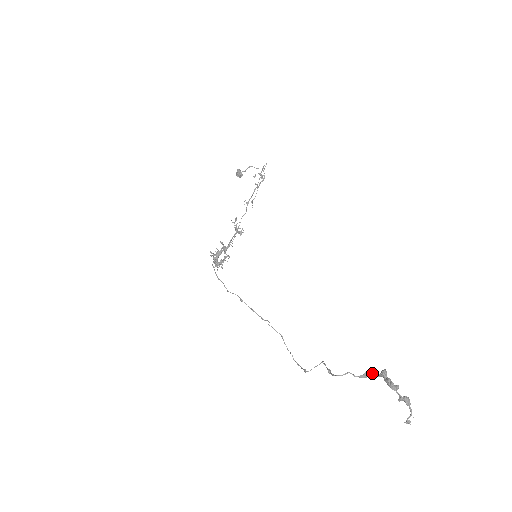
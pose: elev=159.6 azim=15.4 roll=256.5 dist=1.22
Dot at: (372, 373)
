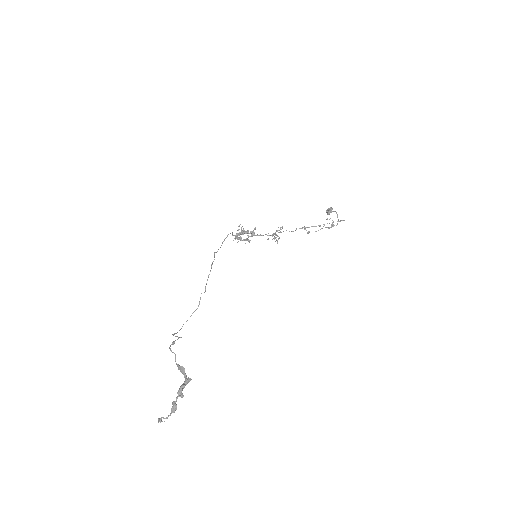
Dot at: (184, 372)
